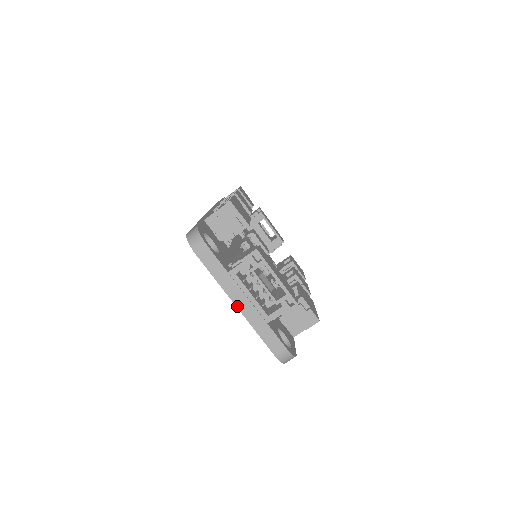
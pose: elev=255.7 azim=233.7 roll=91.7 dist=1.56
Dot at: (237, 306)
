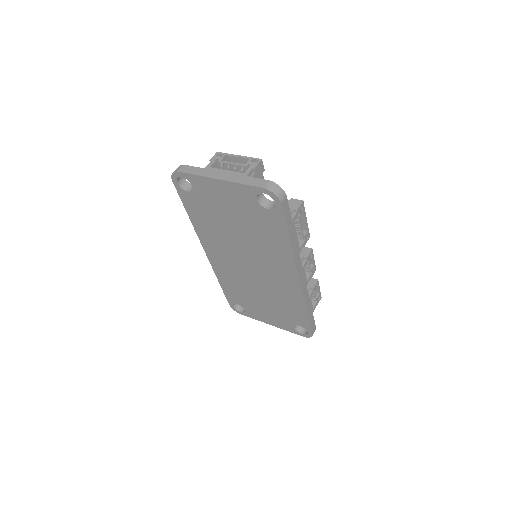
Dot at: (219, 179)
